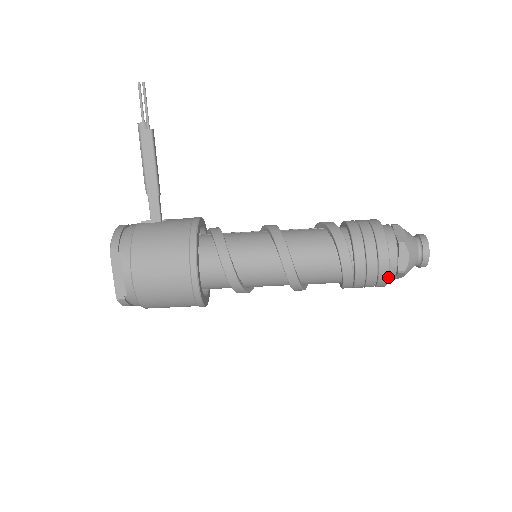
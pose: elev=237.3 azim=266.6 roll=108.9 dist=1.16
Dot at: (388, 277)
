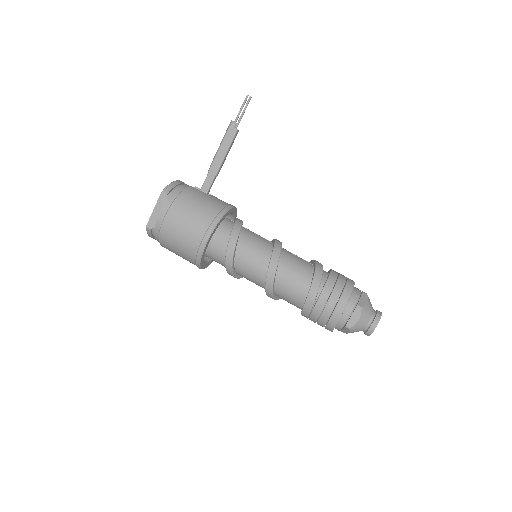
Dot at: occluded
